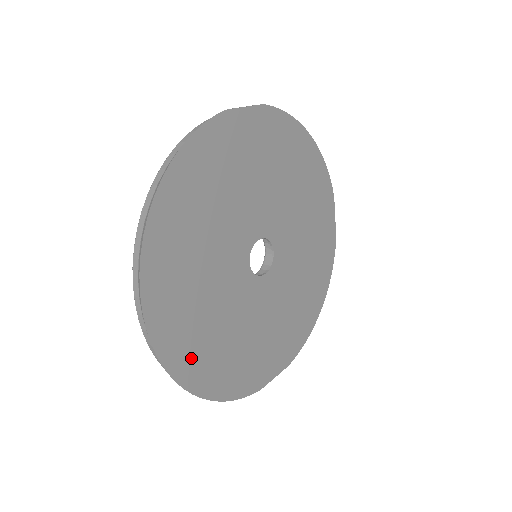
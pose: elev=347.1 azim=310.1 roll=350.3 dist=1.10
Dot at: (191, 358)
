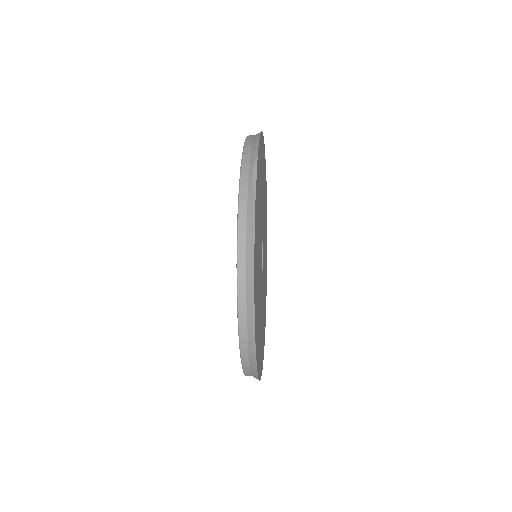
Dot at: (261, 358)
